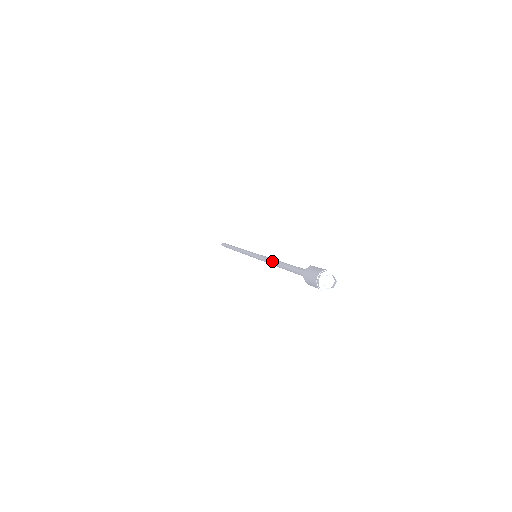
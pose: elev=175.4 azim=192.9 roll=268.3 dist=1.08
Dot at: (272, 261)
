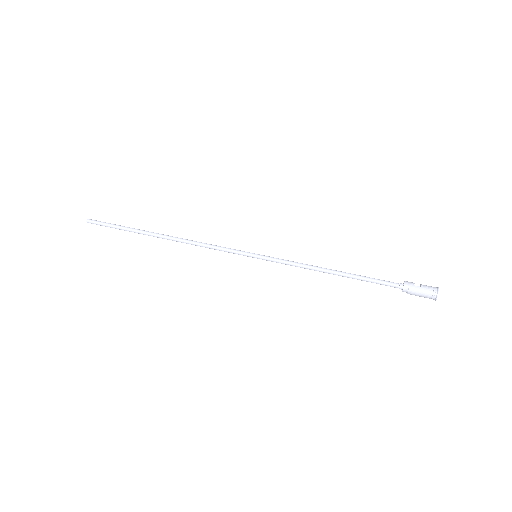
Dot at: (319, 271)
